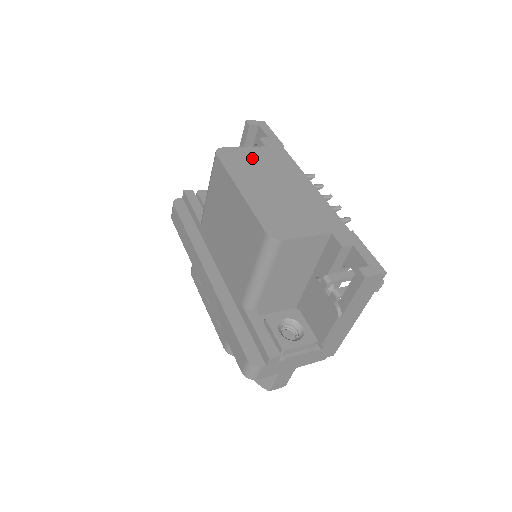
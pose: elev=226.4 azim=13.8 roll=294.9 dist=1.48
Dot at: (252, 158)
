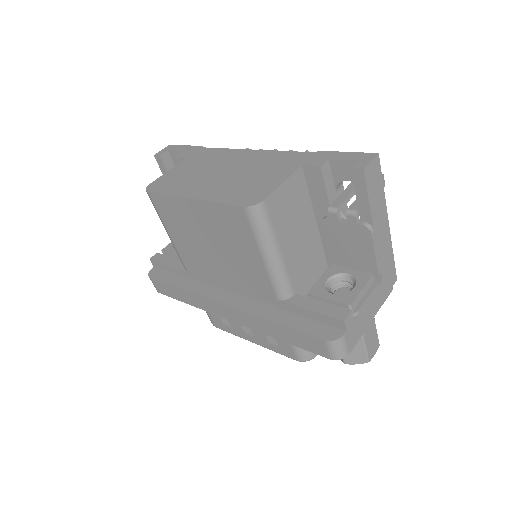
Dot at: (182, 172)
